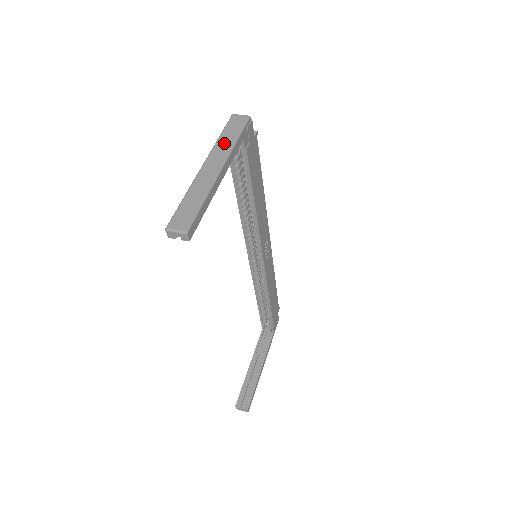
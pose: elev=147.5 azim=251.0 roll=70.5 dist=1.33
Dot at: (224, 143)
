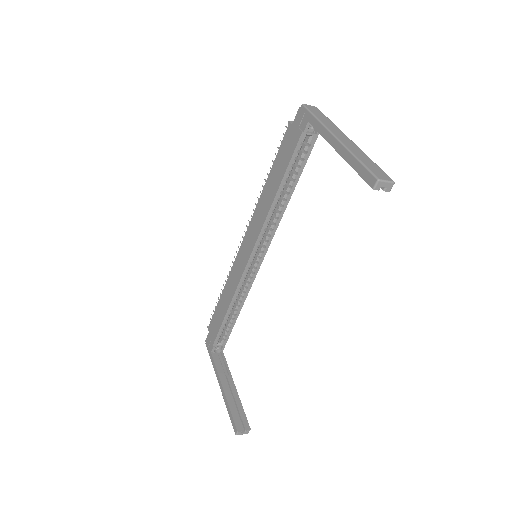
Dot at: (328, 123)
